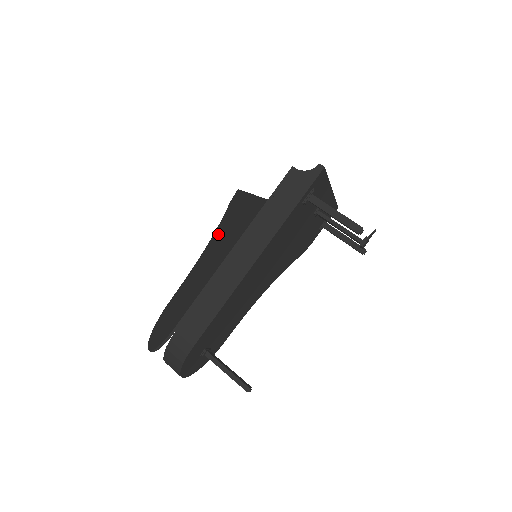
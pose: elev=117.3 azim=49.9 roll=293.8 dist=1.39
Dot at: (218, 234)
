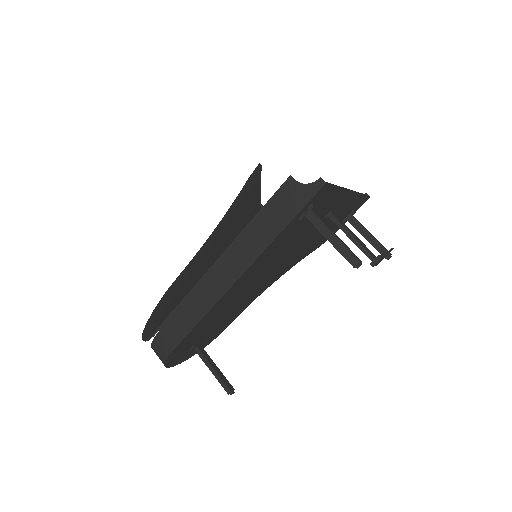
Dot at: (224, 221)
